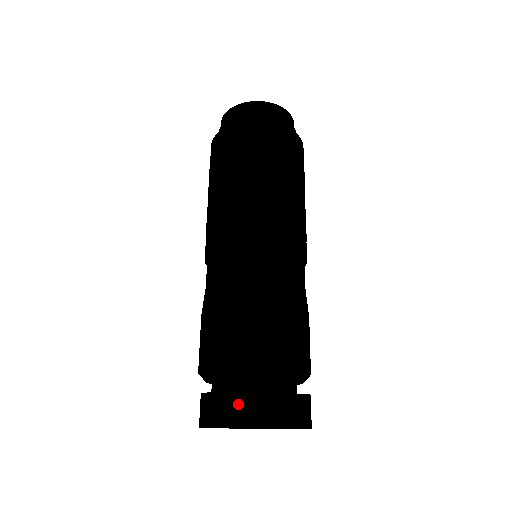
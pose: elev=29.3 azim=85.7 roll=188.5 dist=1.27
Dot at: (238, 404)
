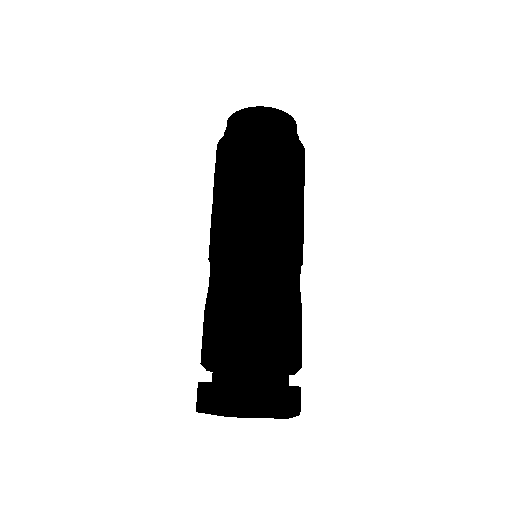
Dot at: (217, 394)
